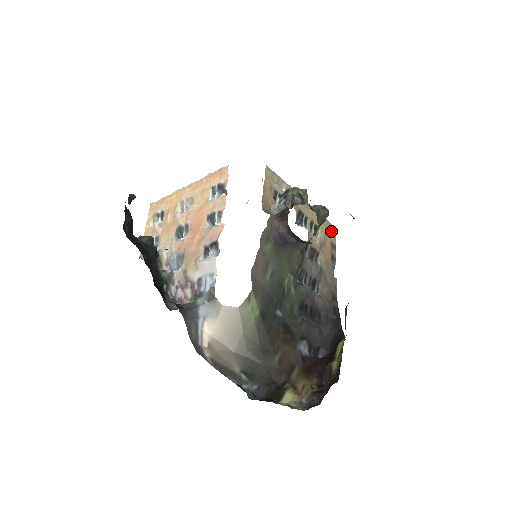
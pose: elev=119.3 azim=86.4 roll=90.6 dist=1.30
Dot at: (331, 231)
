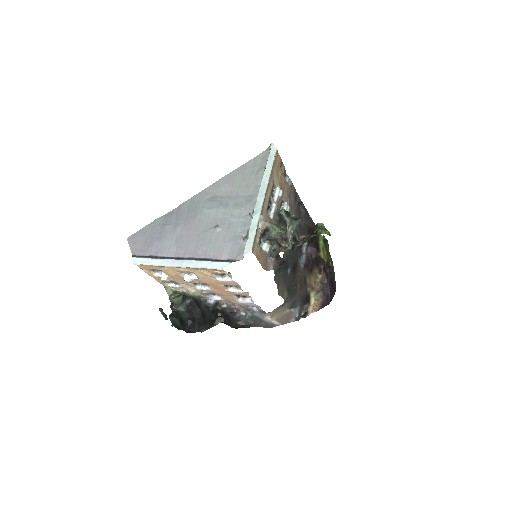
Dot at: (276, 159)
